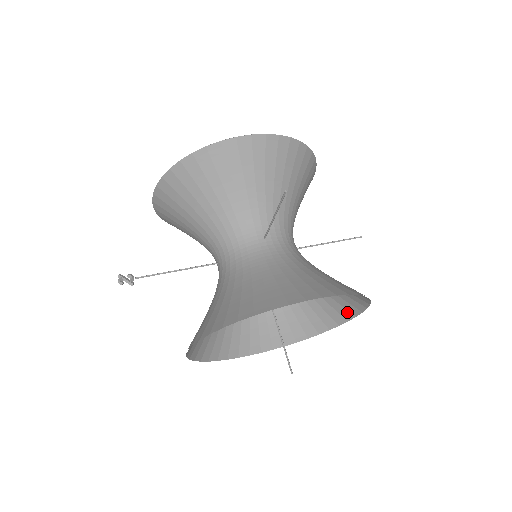
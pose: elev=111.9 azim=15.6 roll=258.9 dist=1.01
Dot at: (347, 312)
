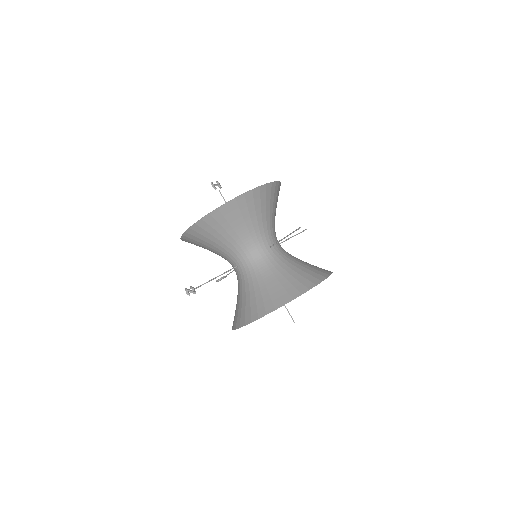
Dot at: occluded
